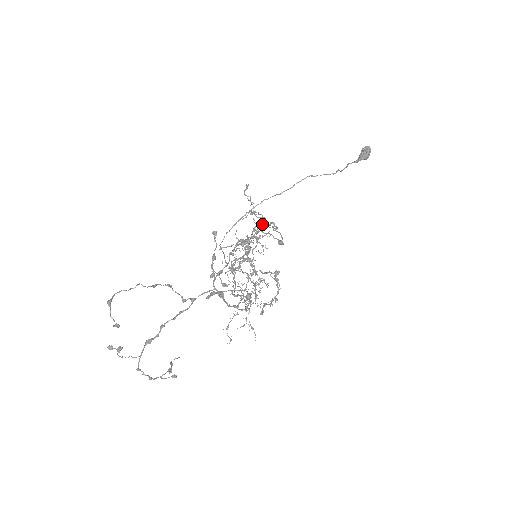
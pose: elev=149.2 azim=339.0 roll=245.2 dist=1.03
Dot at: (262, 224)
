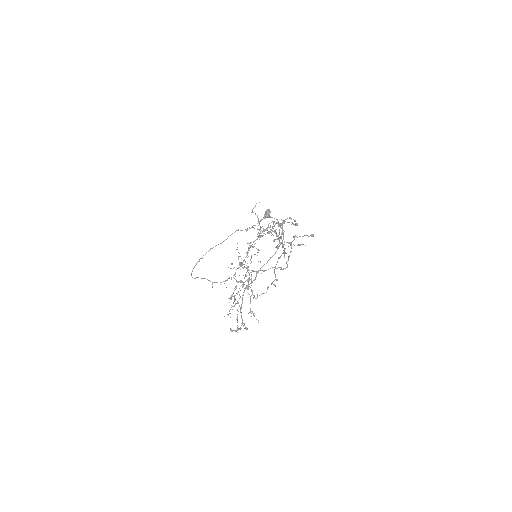
Dot at: occluded
